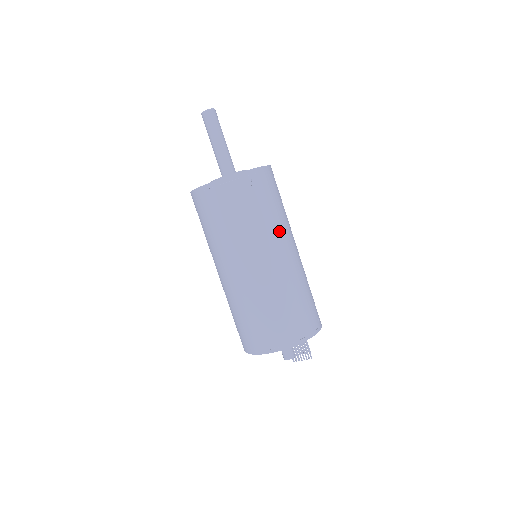
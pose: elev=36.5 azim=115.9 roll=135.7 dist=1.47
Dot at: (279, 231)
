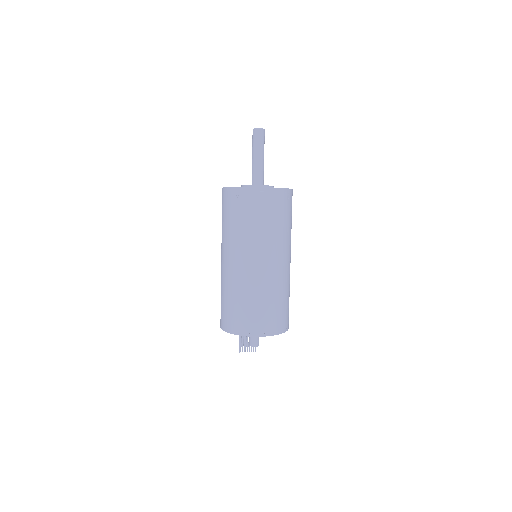
Dot at: occluded
